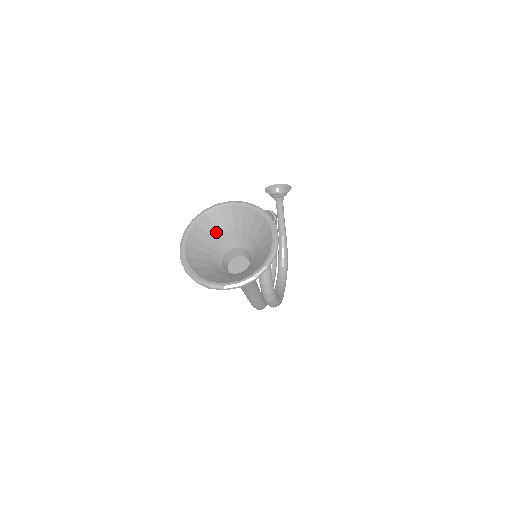
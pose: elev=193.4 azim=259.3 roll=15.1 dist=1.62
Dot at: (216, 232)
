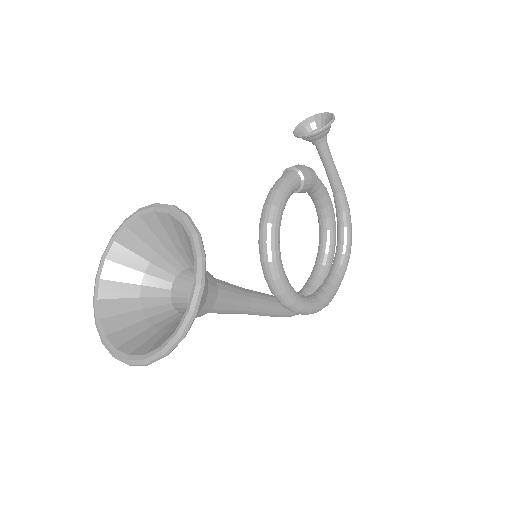
Dot at: (150, 250)
